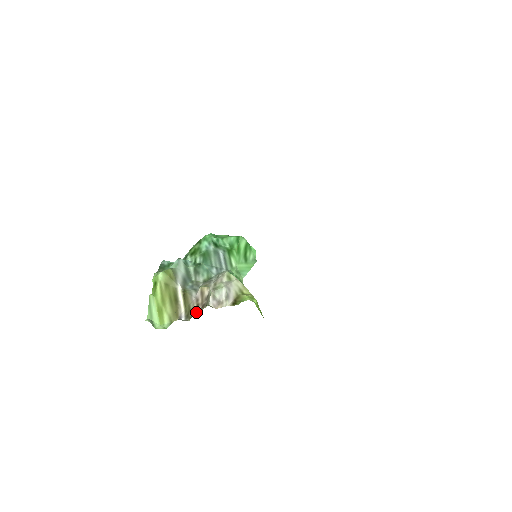
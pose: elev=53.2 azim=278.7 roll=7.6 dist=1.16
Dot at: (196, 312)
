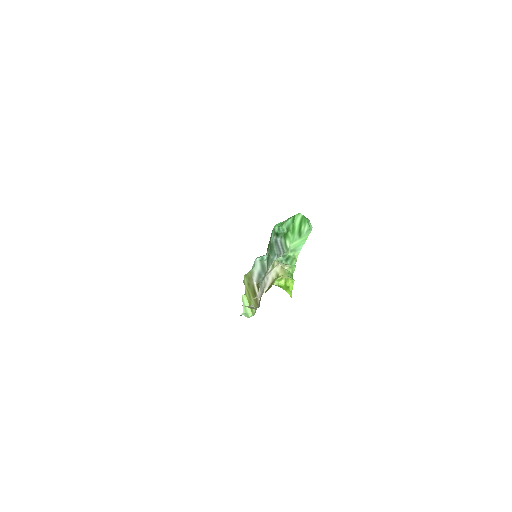
Dot at: occluded
